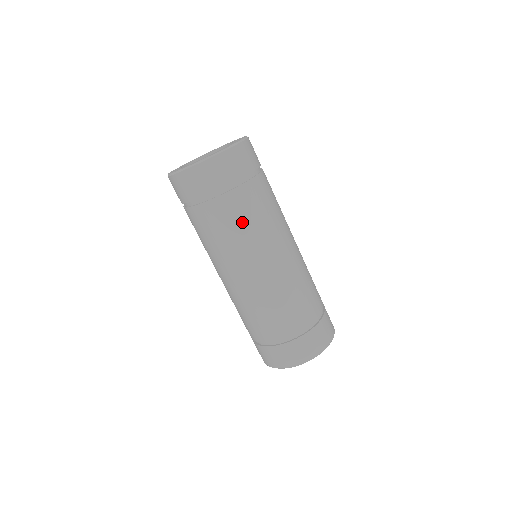
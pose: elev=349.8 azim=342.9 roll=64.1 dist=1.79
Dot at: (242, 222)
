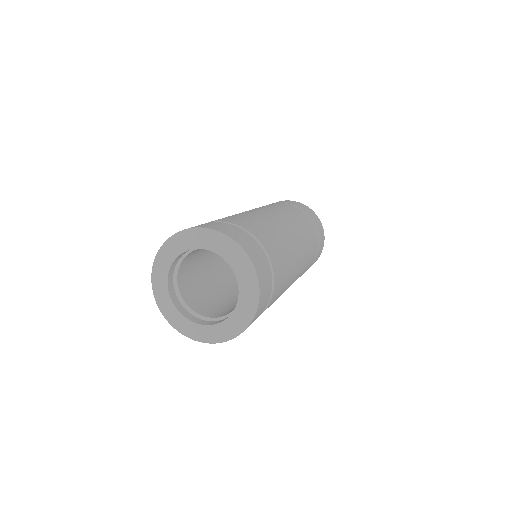
Dot at: (281, 291)
